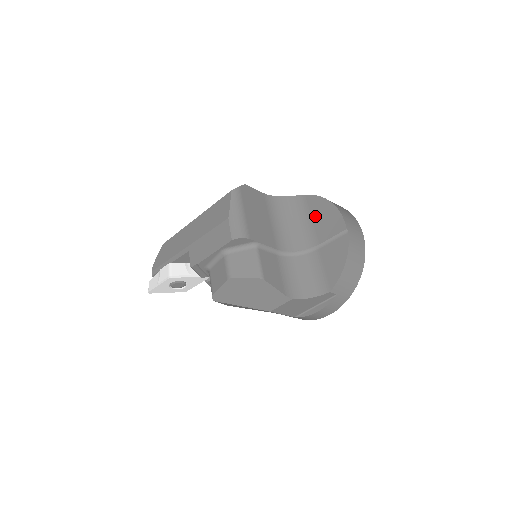
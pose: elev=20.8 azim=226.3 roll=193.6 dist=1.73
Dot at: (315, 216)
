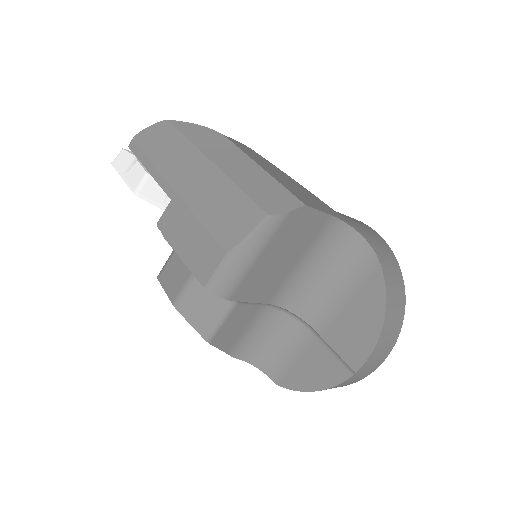
Dot at: (354, 304)
